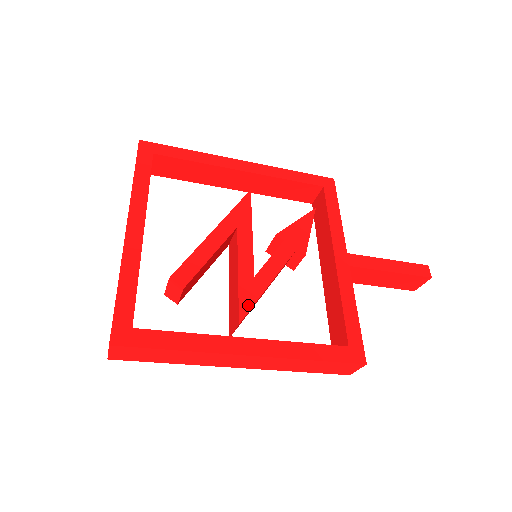
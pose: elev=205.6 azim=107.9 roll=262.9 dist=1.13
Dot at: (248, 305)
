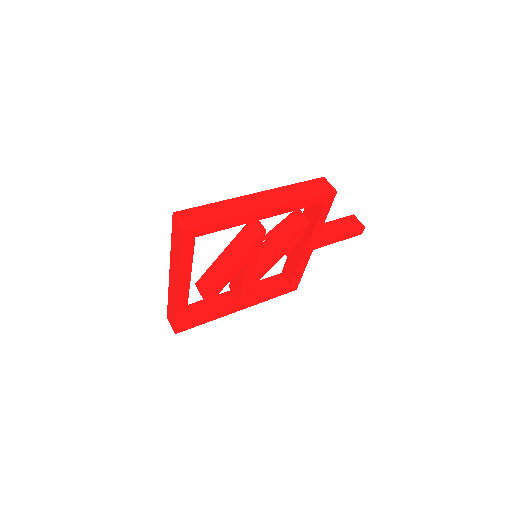
Dot at: (245, 293)
